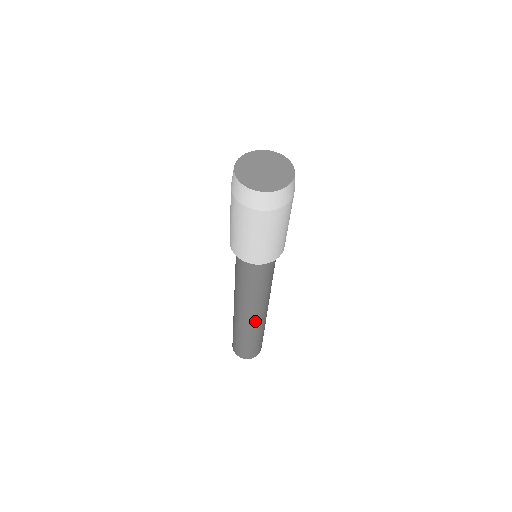
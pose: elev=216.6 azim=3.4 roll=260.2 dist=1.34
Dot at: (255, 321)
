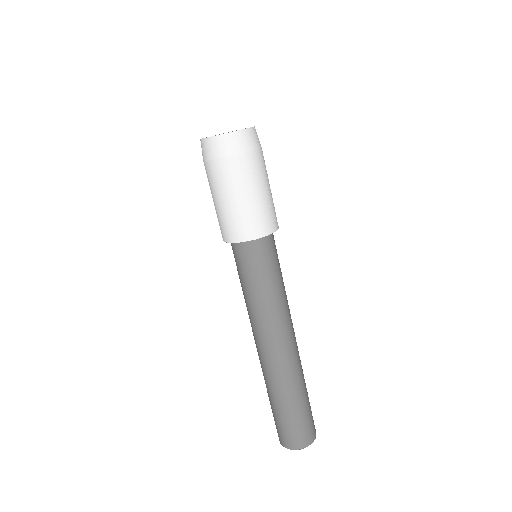
Dot at: (295, 352)
